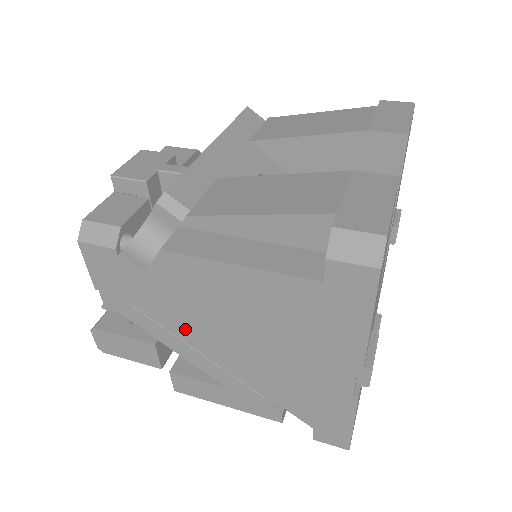
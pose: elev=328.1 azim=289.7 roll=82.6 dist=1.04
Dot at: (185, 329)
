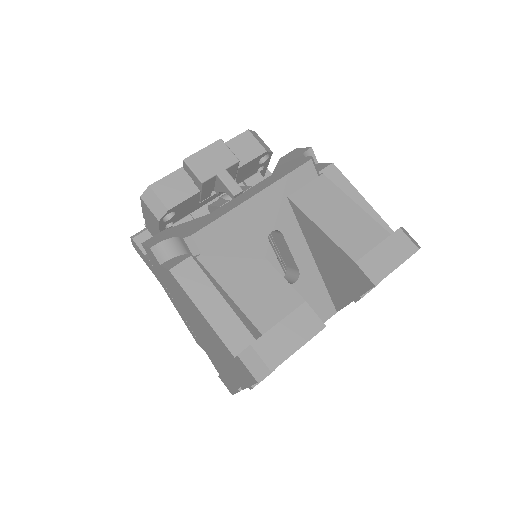
Dot at: (173, 295)
